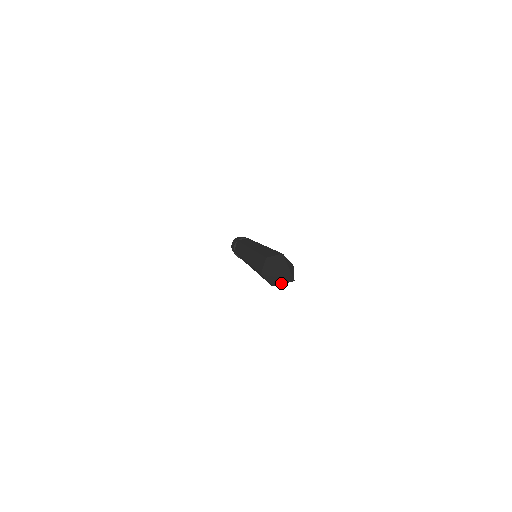
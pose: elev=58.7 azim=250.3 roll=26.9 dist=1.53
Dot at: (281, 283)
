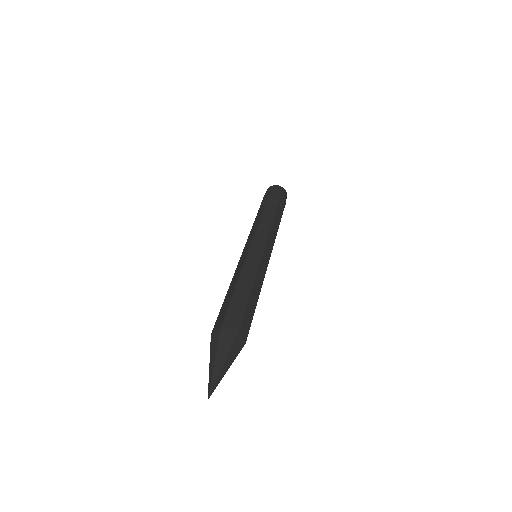
Dot at: occluded
